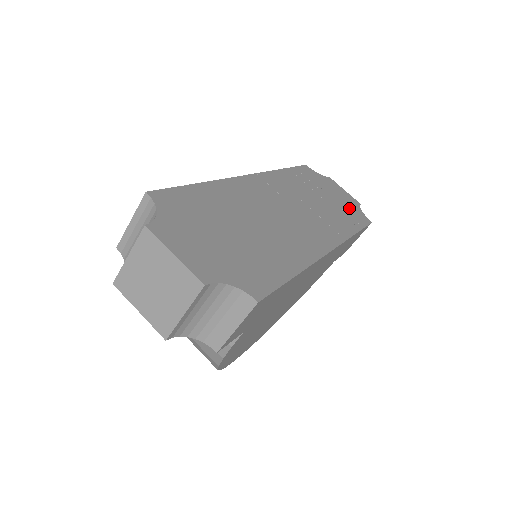
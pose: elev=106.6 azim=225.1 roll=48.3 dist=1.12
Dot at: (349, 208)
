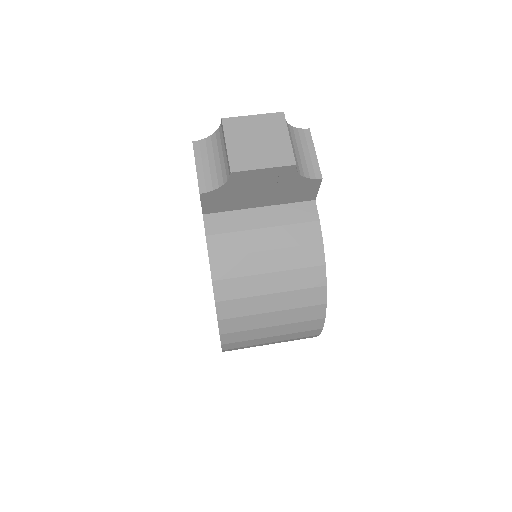
Dot at: occluded
